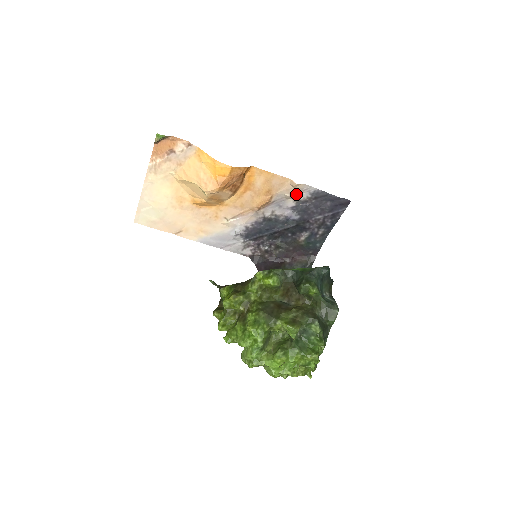
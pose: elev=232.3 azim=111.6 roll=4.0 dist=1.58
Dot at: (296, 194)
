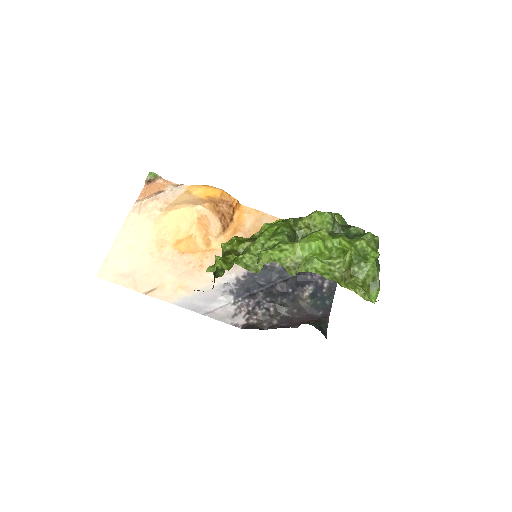
Dot at: occluded
